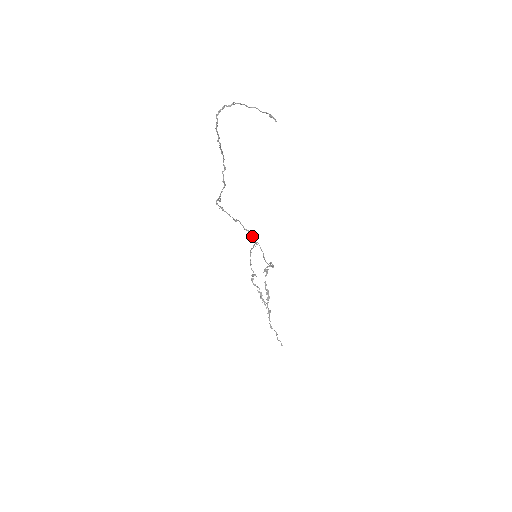
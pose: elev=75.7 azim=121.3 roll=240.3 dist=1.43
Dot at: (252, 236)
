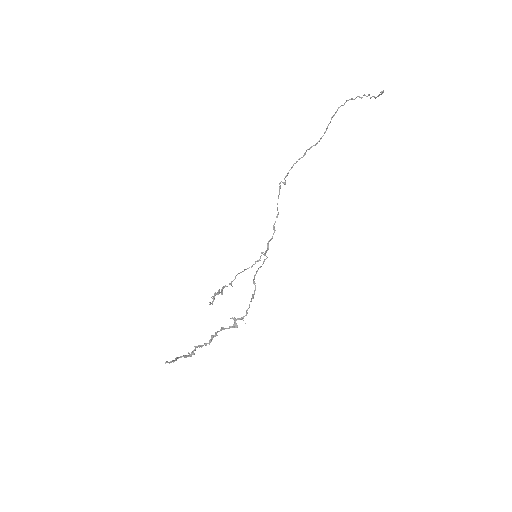
Dot at: (272, 238)
